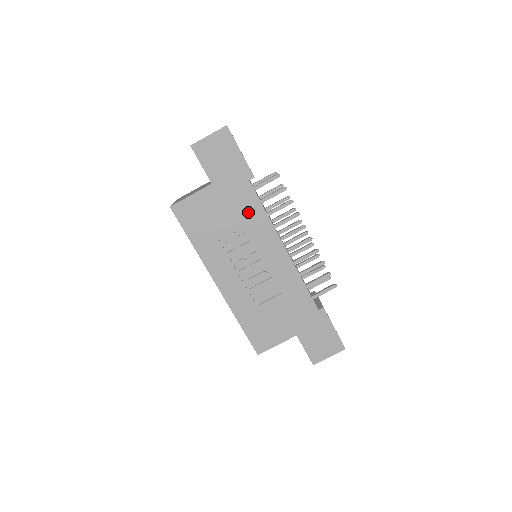
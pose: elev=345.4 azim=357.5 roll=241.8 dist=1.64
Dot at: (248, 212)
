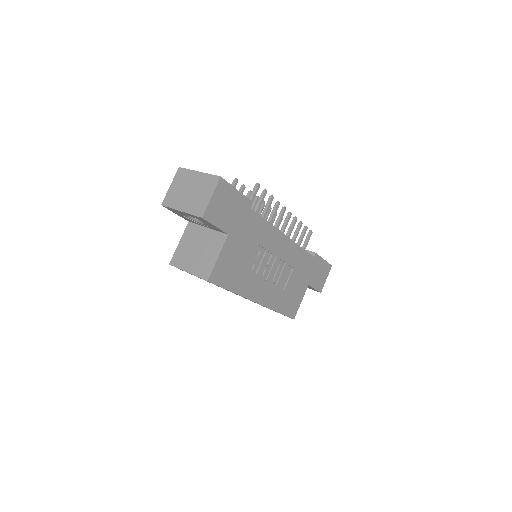
Dot at: (258, 233)
